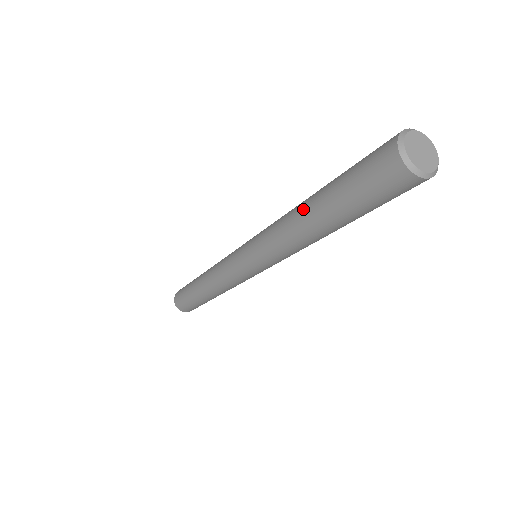
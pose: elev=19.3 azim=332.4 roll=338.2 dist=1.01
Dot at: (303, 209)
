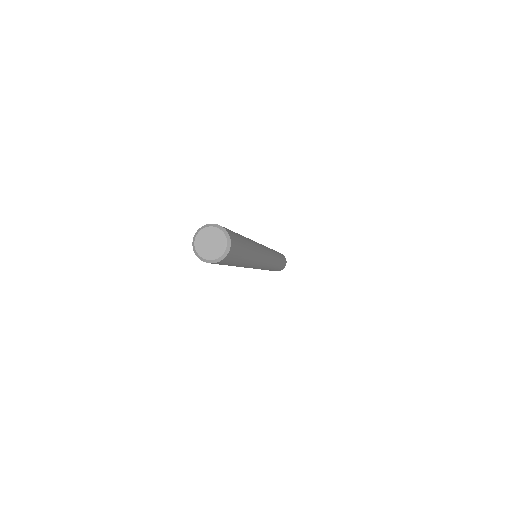
Dot at: occluded
